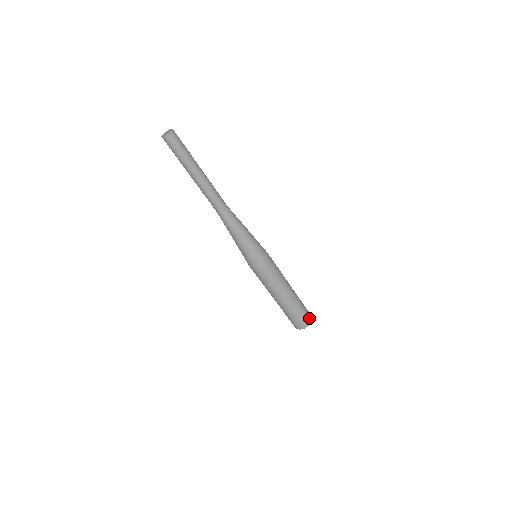
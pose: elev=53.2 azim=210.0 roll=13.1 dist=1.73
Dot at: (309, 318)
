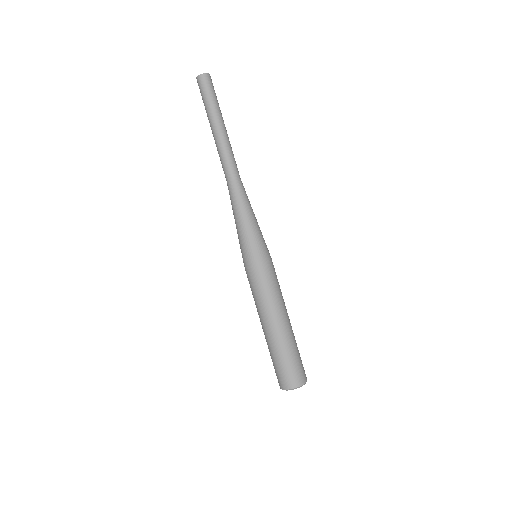
Dot at: (300, 377)
